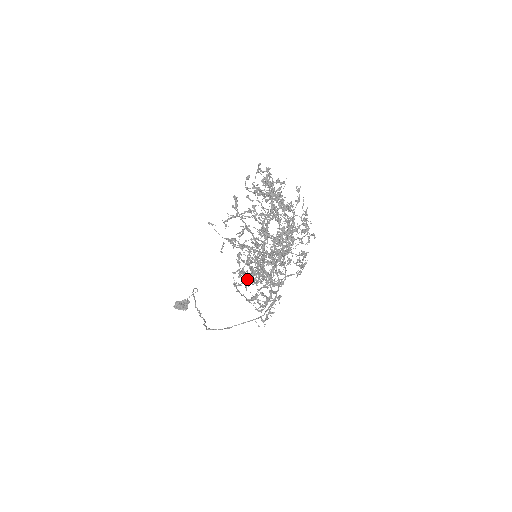
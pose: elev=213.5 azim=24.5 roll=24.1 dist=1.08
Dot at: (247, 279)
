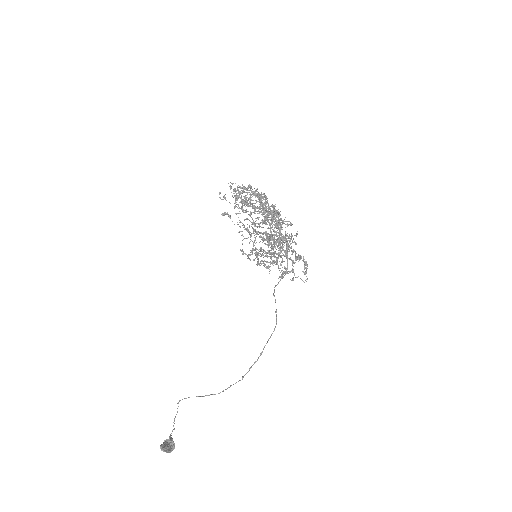
Dot at: (271, 258)
